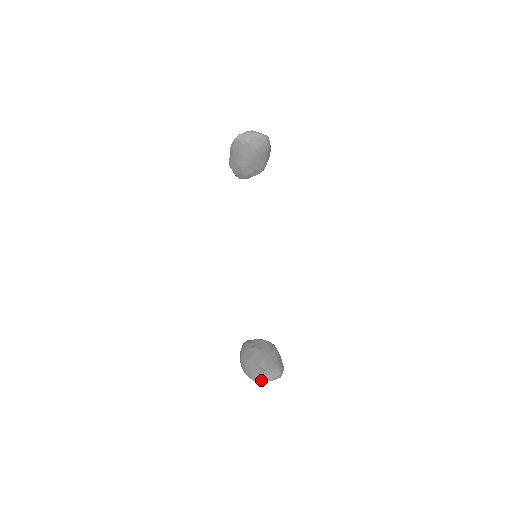
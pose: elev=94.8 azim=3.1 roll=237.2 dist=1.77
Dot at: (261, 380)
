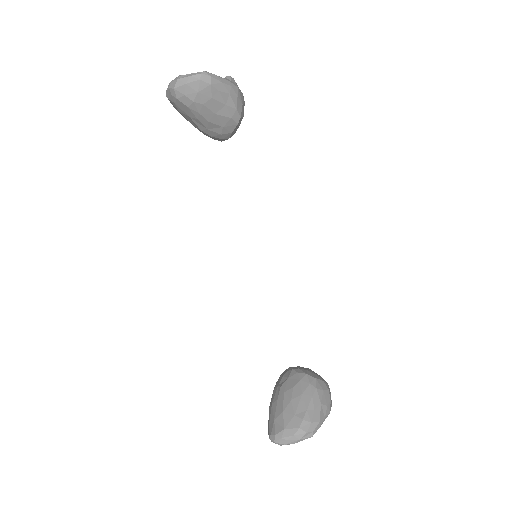
Dot at: (277, 443)
